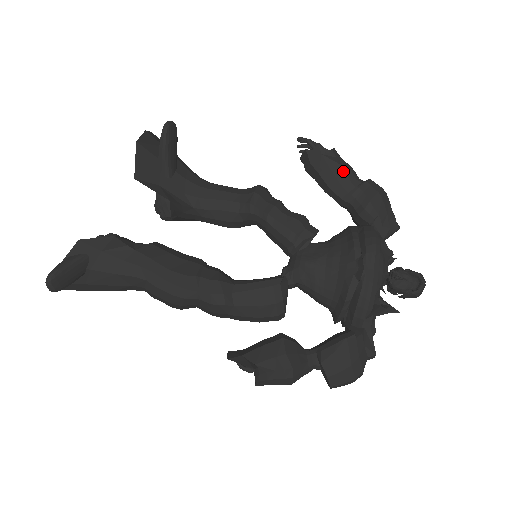
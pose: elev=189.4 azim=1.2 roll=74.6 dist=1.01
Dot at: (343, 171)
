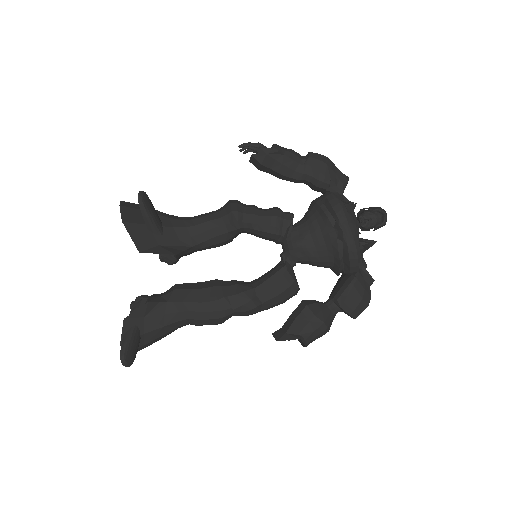
Dot at: (289, 158)
